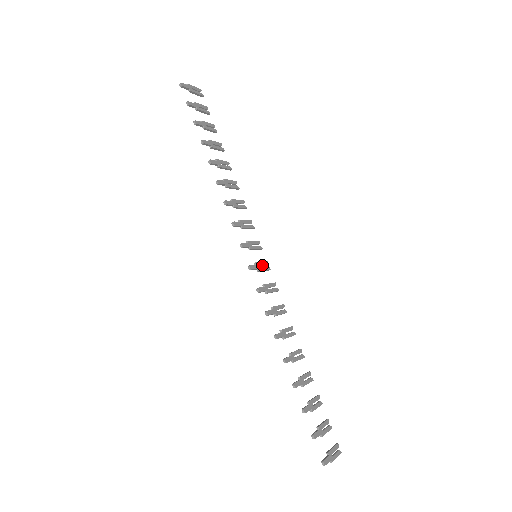
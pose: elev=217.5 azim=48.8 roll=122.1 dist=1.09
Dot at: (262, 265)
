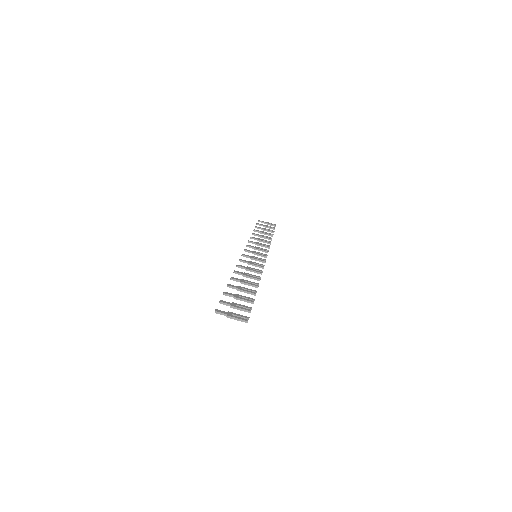
Dot at: (258, 258)
